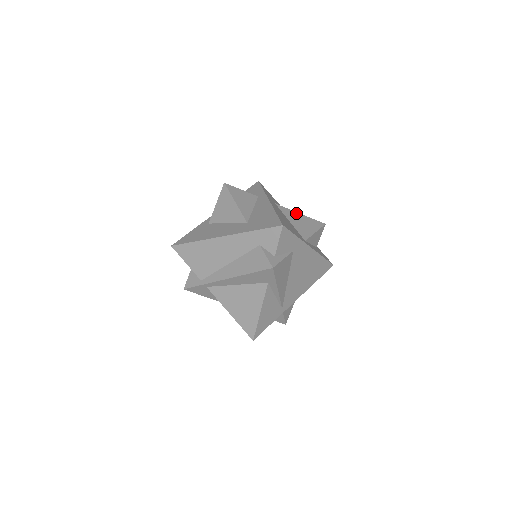
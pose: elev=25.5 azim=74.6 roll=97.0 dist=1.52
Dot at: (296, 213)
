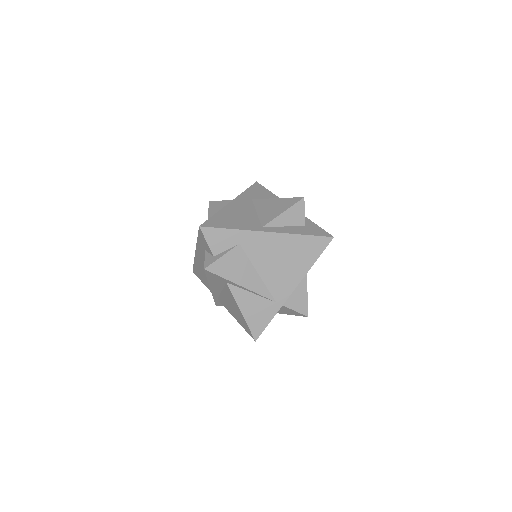
Dot at: (271, 200)
